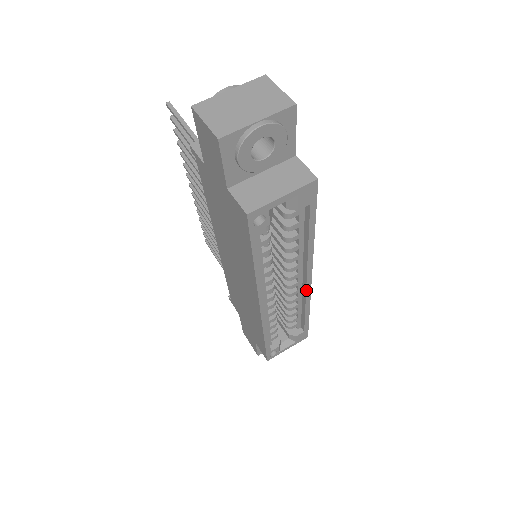
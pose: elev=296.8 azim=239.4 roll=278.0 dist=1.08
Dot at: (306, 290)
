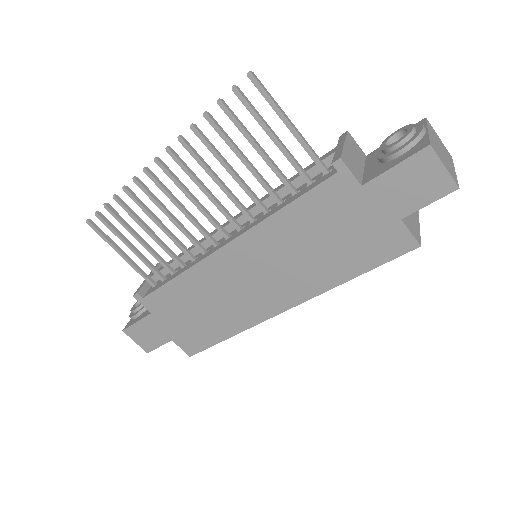
Dot at: occluded
